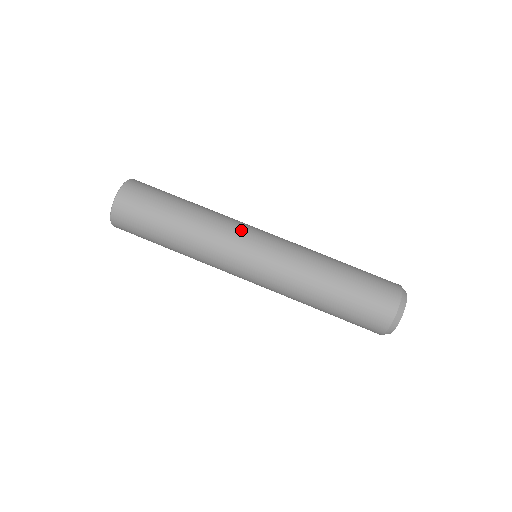
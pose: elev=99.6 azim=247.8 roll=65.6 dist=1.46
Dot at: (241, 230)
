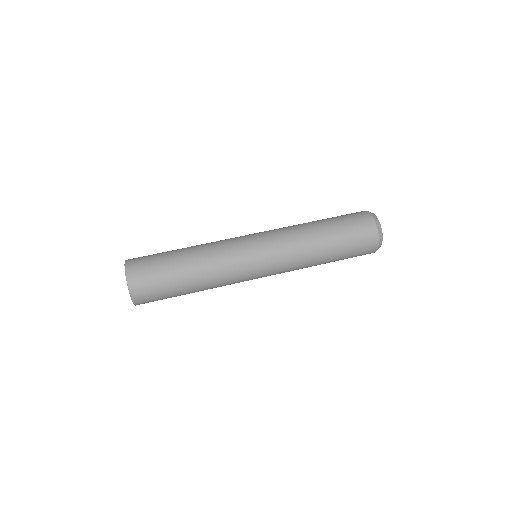
Dot at: occluded
